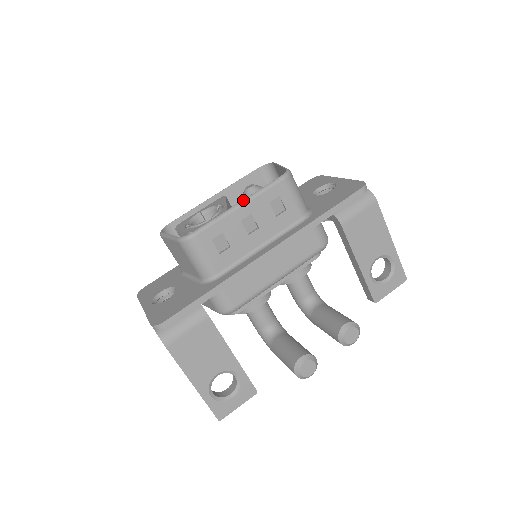
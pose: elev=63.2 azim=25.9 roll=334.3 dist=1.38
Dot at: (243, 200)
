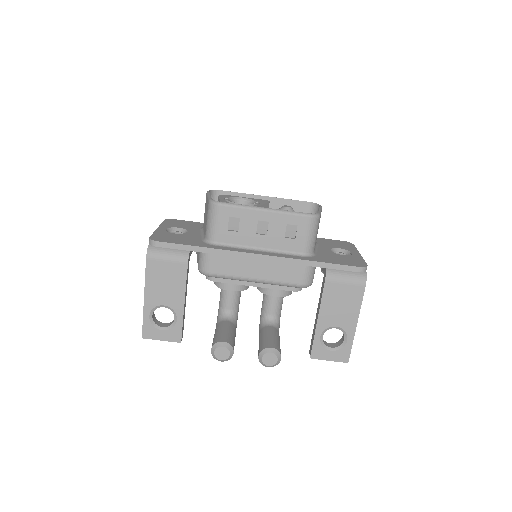
Dot at: (270, 208)
